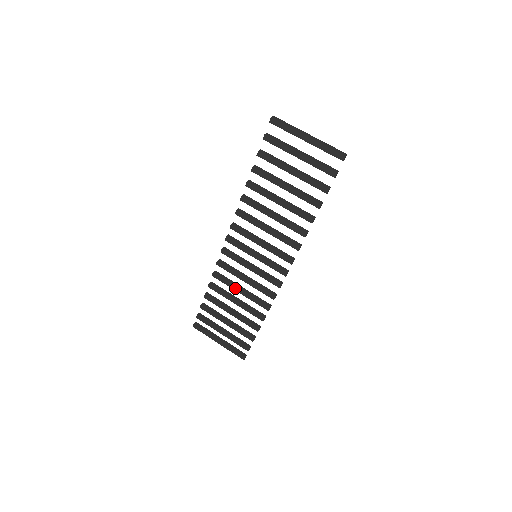
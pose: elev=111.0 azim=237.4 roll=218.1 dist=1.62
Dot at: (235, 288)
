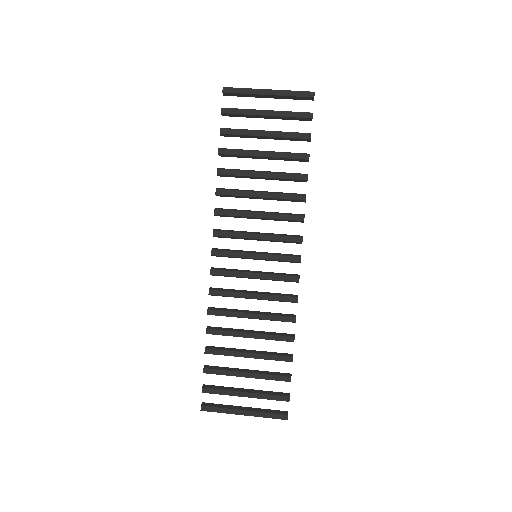
Dot at: (243, 314)
